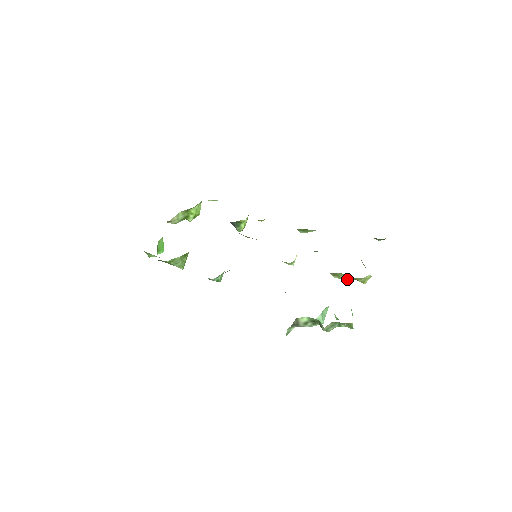
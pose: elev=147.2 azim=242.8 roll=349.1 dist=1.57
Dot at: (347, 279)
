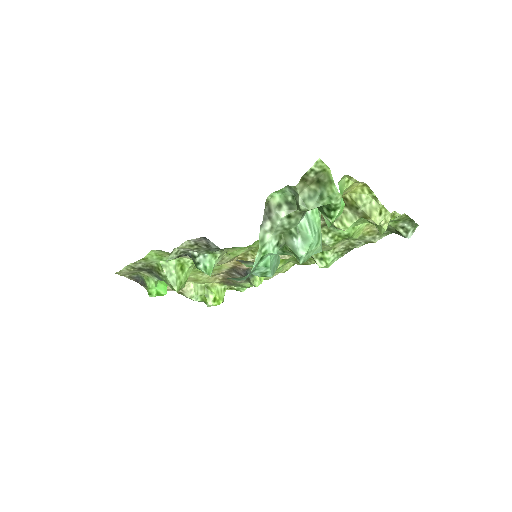
Dot at: (352, 223)
